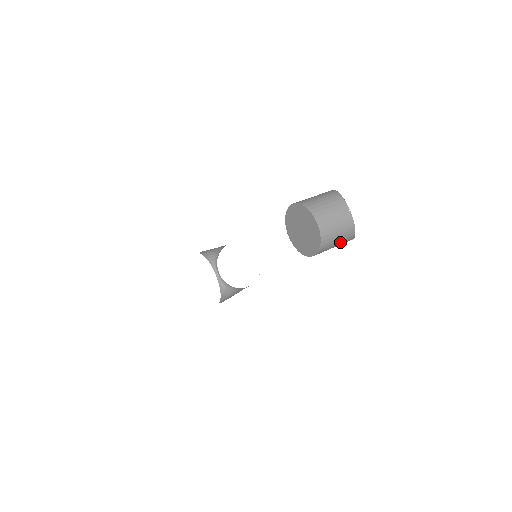
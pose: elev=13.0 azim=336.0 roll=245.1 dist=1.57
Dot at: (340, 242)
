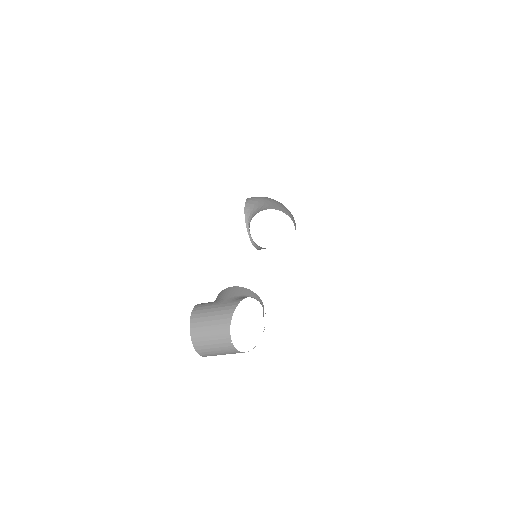
Dot at: occluded
